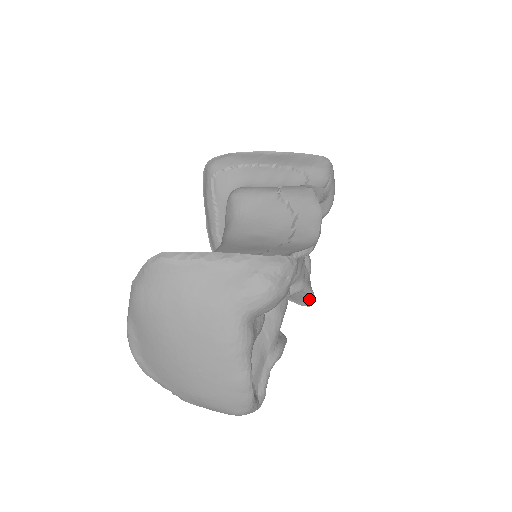
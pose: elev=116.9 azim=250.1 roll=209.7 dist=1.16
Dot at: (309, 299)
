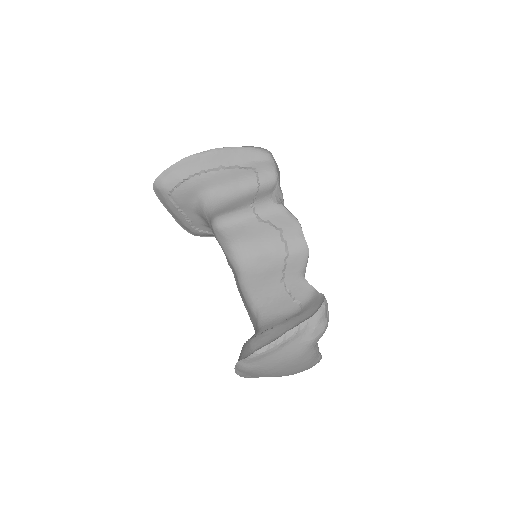
Dot at: occluded
